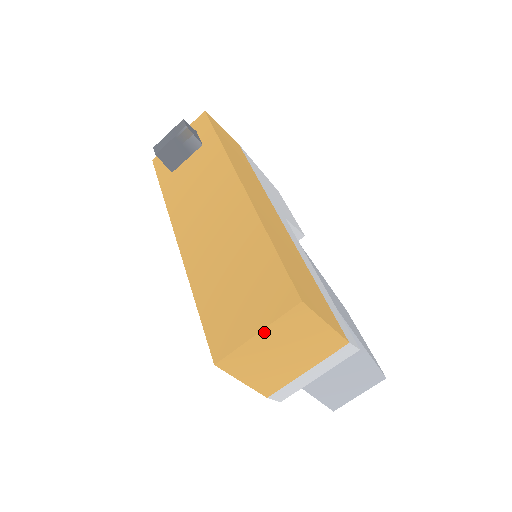
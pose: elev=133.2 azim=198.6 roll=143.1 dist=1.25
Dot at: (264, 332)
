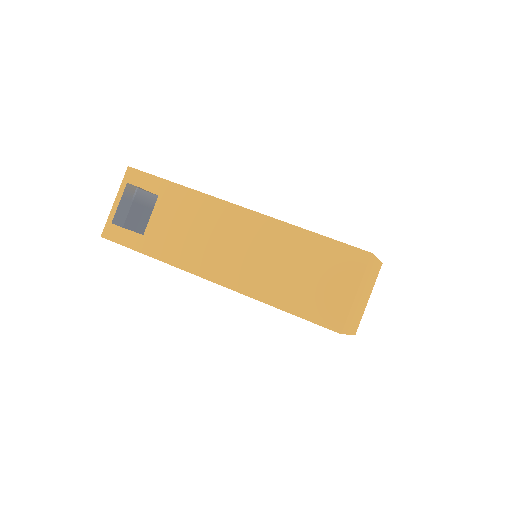
Dot at: (359, 289)
